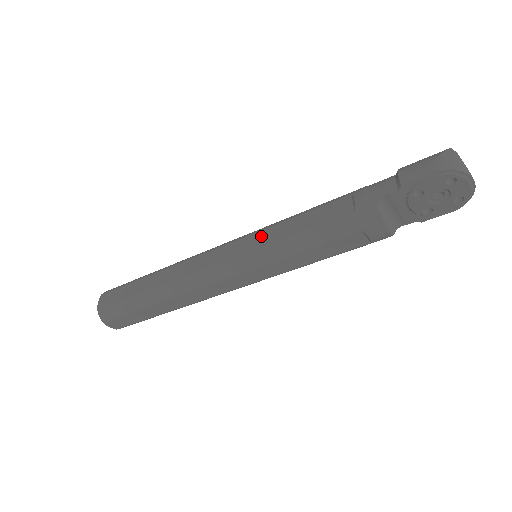
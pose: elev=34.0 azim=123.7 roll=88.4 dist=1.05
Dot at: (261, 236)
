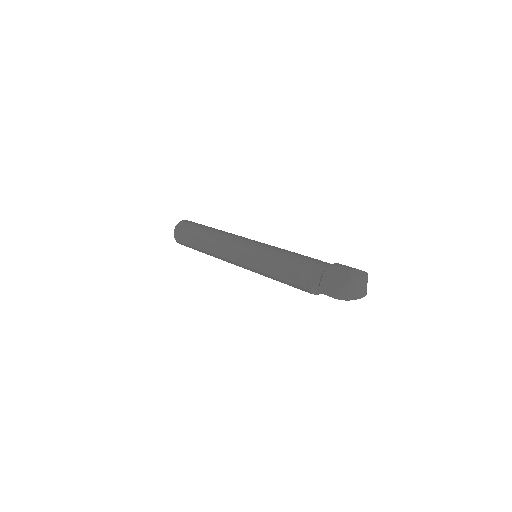
Dot at: (254, 262)
